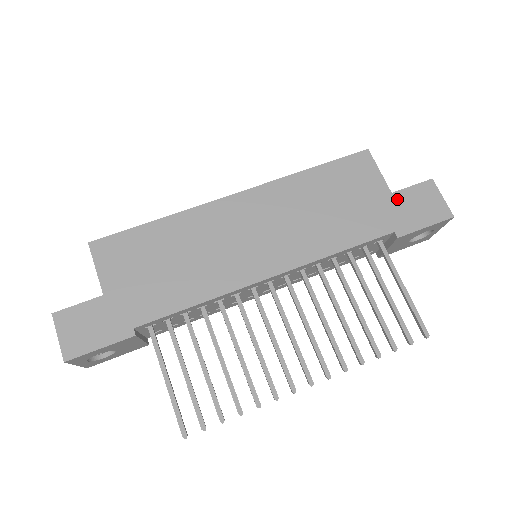
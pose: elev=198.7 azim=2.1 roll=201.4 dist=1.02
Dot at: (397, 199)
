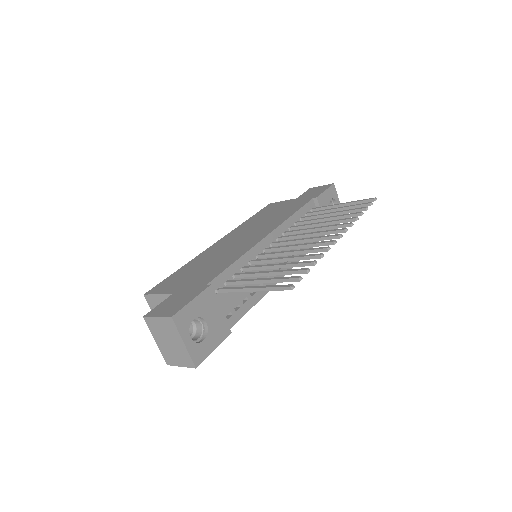
Dot at: (301, 197)
